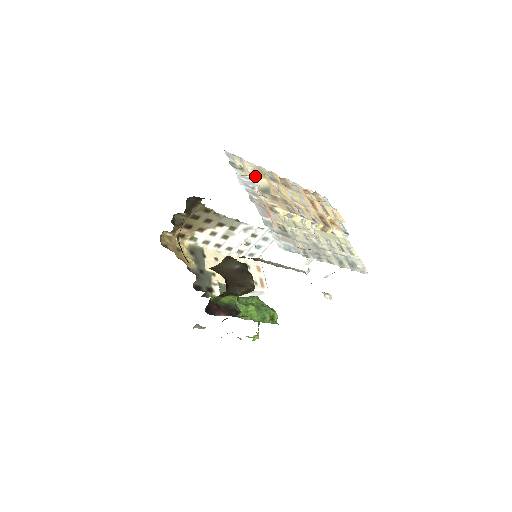
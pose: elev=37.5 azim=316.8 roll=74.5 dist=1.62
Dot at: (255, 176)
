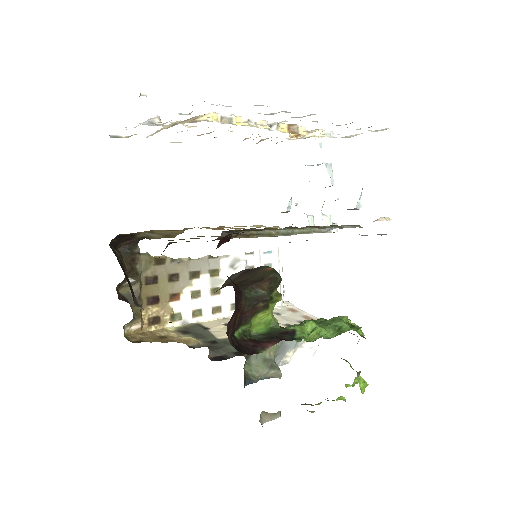
Dot at: occluded
